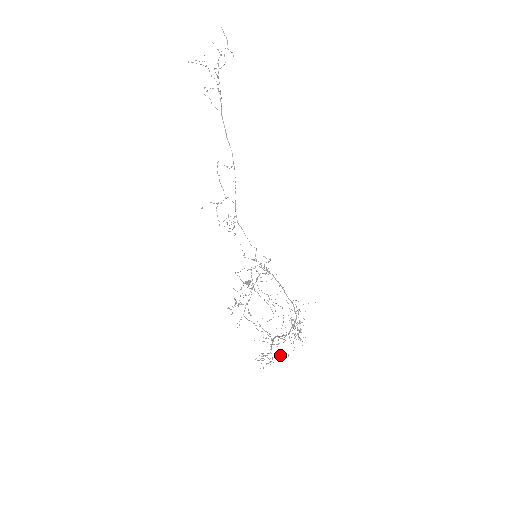
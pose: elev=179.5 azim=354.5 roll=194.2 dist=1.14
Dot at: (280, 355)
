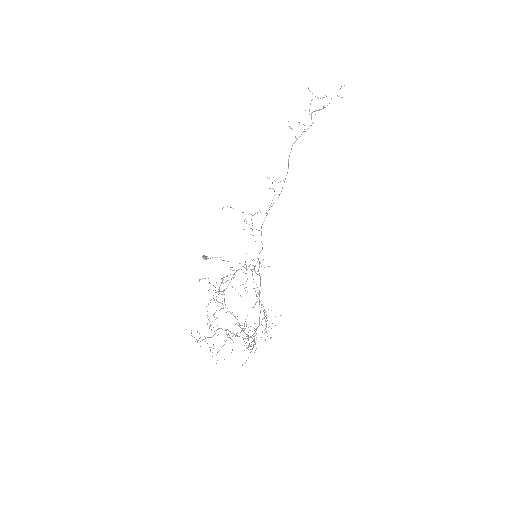
Dot at: occluded
